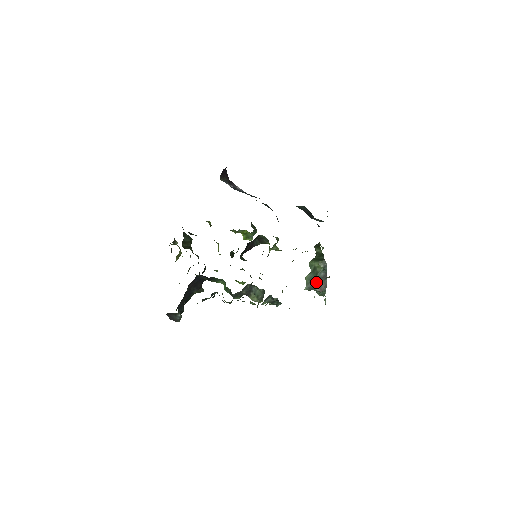
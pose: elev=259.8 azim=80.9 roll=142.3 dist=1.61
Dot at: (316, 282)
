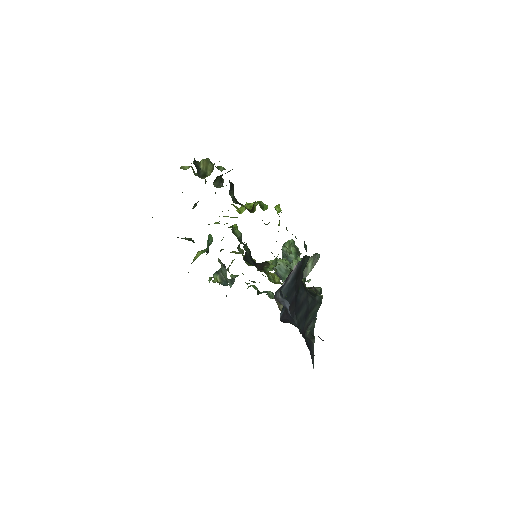
Dot at: (279, 276)
